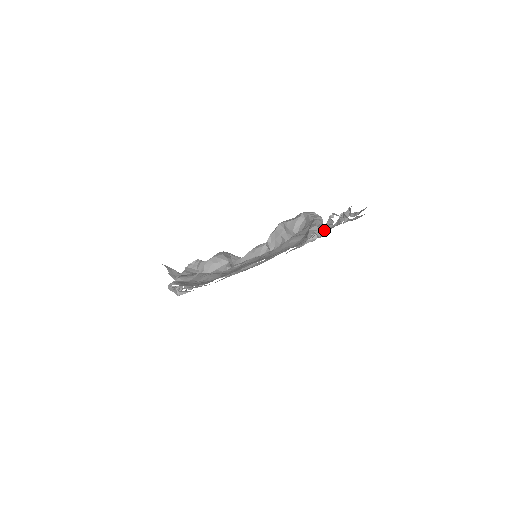
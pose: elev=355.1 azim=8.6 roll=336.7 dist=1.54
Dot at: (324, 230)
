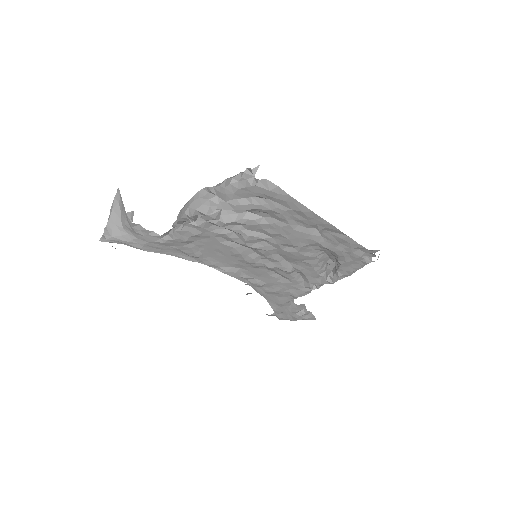
Dot at: (329, 282)
